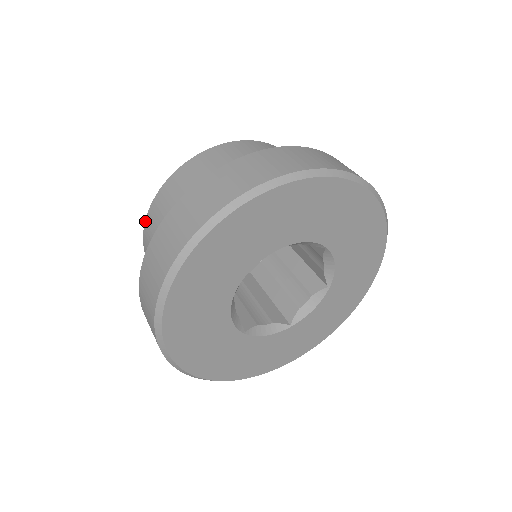
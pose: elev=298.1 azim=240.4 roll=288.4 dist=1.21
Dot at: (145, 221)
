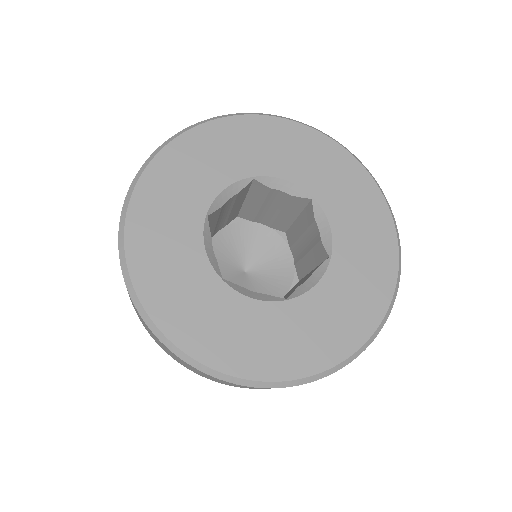
Dot at: occluded
